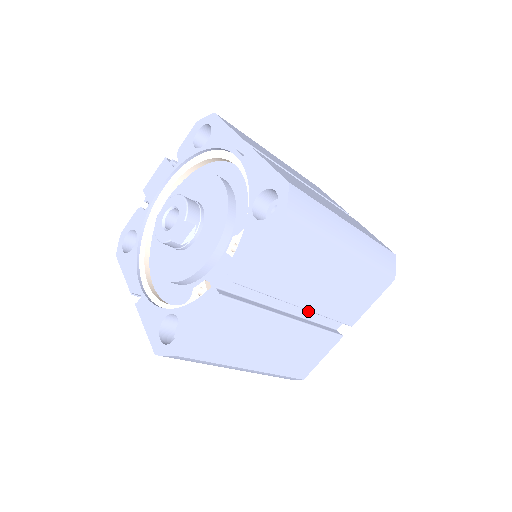
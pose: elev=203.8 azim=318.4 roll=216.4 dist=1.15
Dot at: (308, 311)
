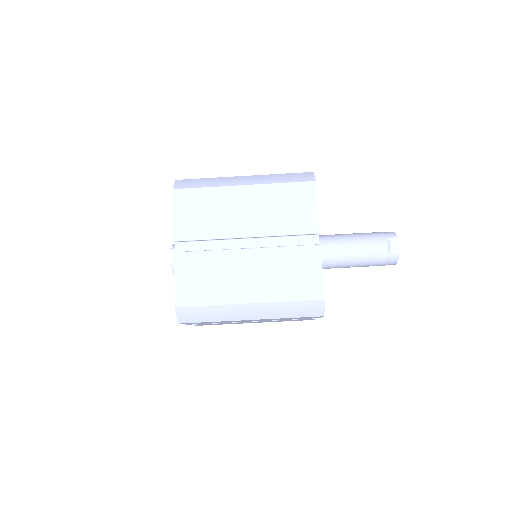
Dot at: (269, 243)
